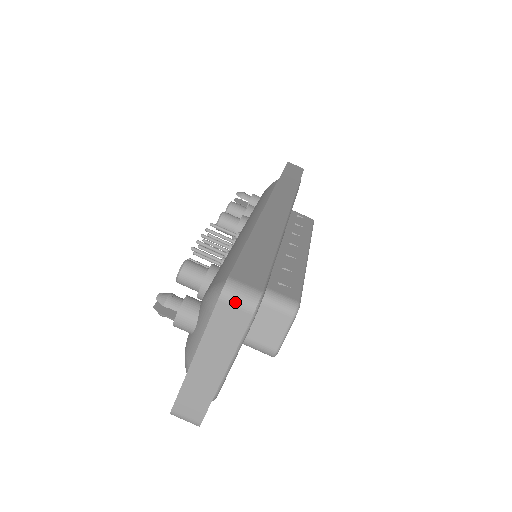
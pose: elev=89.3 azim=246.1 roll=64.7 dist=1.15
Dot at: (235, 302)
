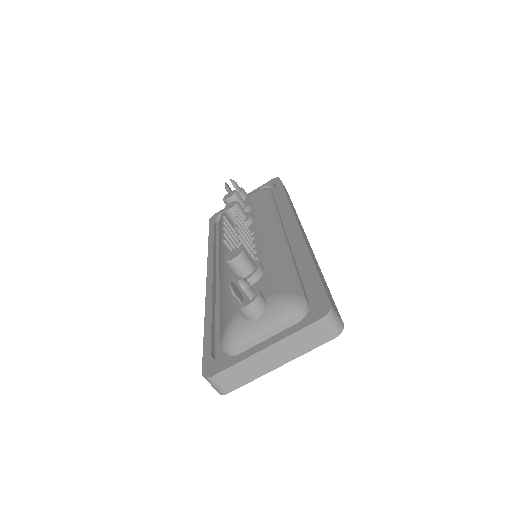
Dot at: (330, 325)
